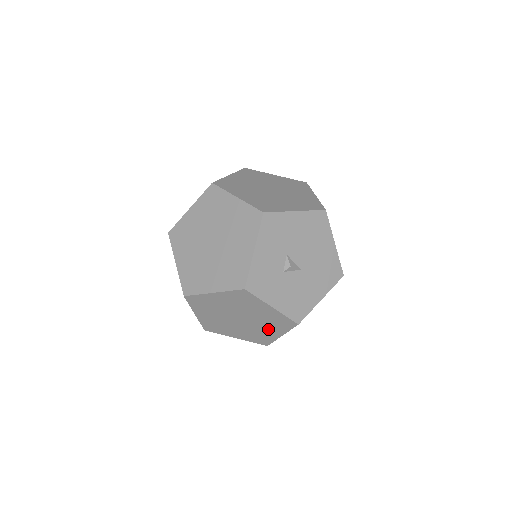
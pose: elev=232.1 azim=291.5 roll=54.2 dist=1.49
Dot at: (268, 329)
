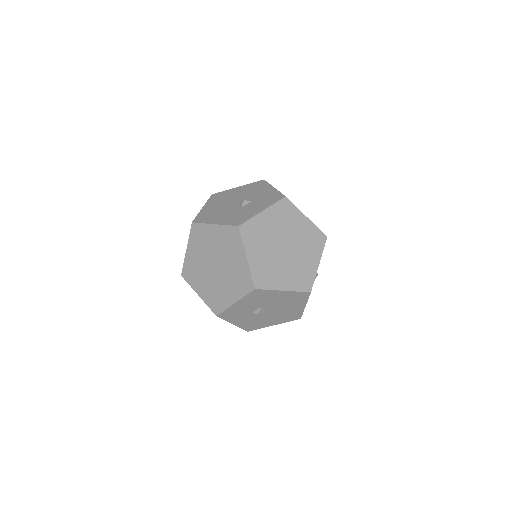
Dot at: occluded
